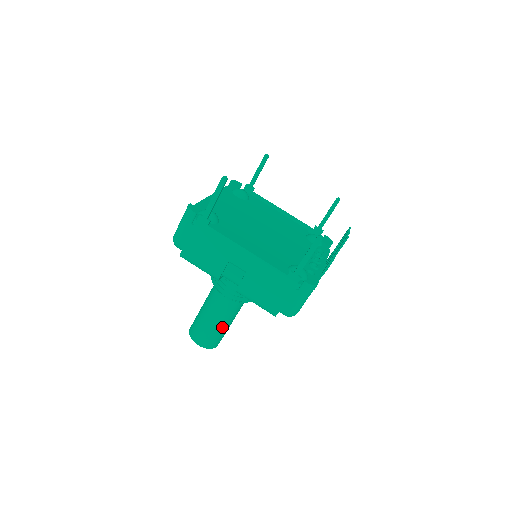
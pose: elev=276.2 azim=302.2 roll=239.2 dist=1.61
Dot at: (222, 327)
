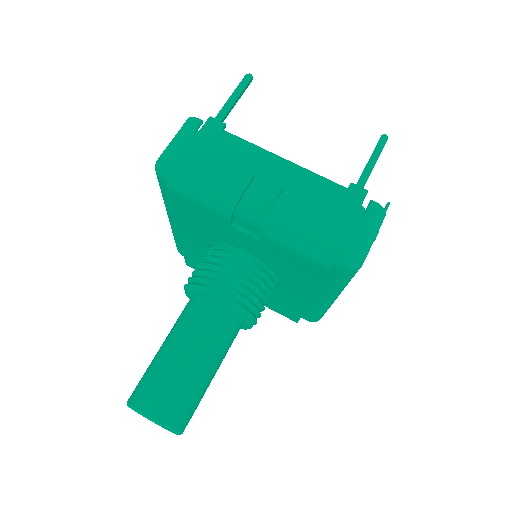
Dot at: (201, 374)
